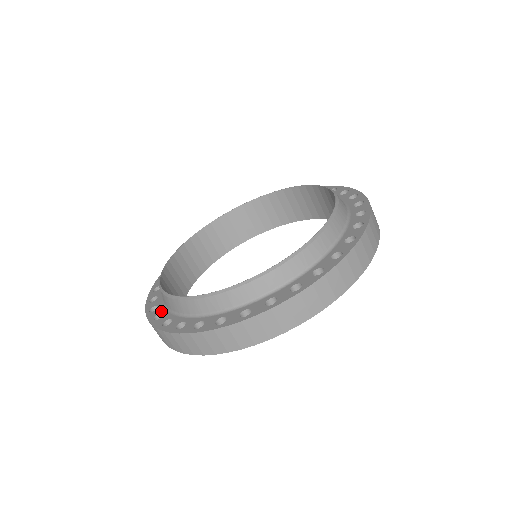
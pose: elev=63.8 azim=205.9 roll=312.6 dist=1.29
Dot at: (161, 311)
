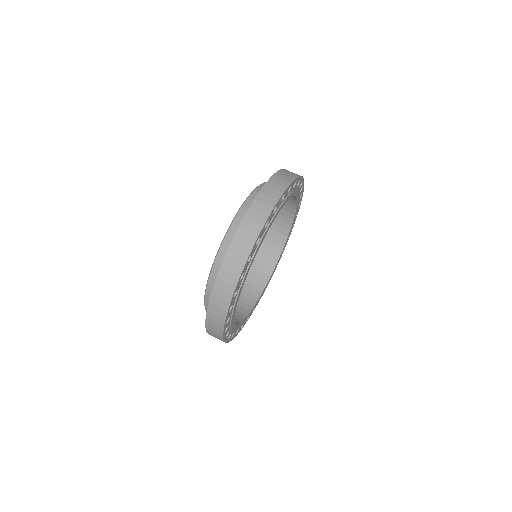
Dot at: occluded
